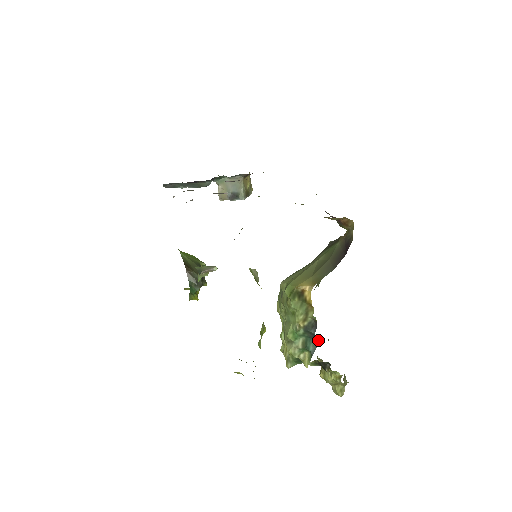
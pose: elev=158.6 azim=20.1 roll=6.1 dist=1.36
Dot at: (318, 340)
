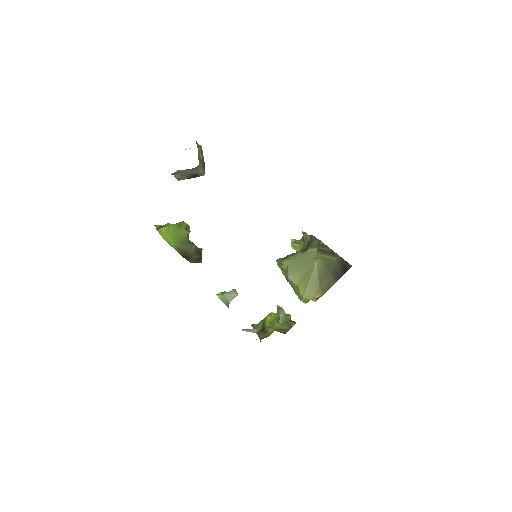
Dot at: occluded
